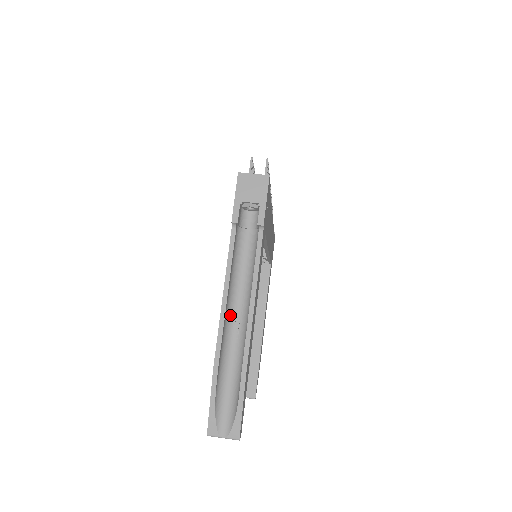
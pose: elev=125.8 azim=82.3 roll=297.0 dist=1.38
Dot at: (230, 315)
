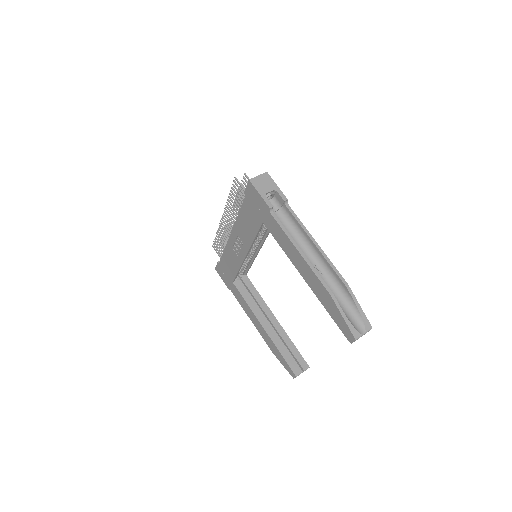
Dot at: occluded
